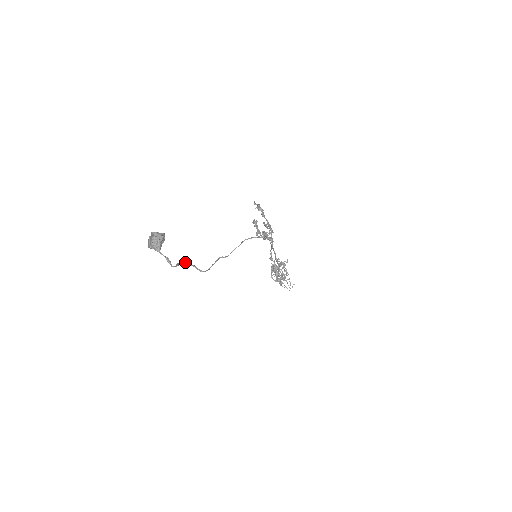
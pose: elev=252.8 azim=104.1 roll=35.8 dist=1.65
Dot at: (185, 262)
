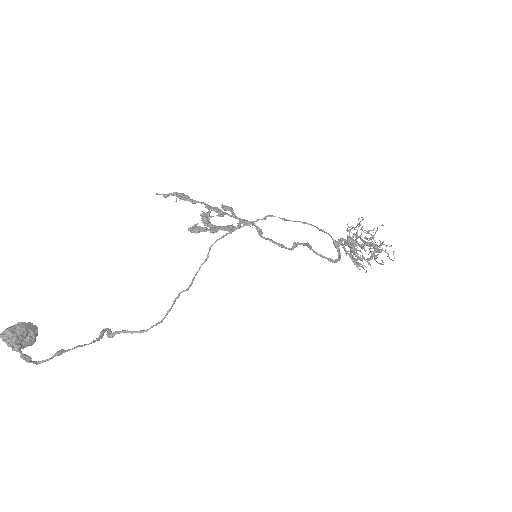
Dot at: (111, 332)
